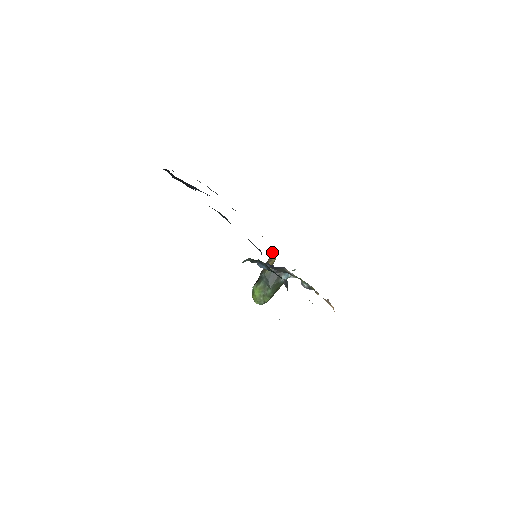
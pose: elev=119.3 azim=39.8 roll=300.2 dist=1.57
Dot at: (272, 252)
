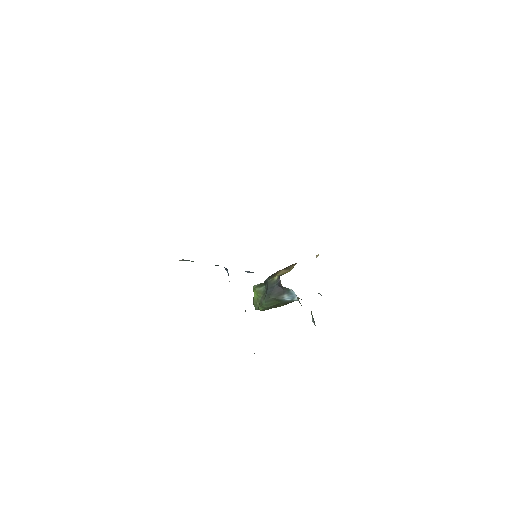
Dot at: occluded
